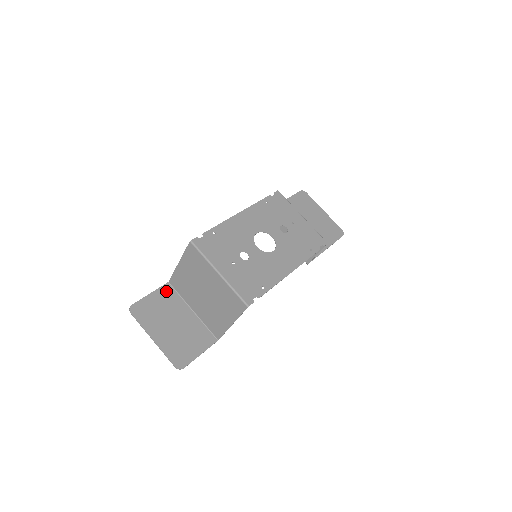
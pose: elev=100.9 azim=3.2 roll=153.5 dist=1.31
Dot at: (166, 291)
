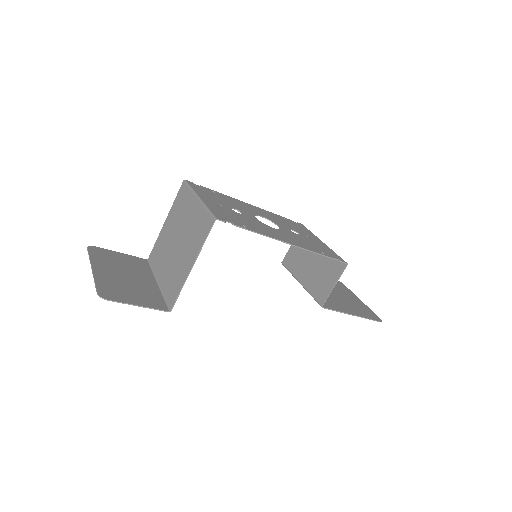
Dot at: (140, 261)
